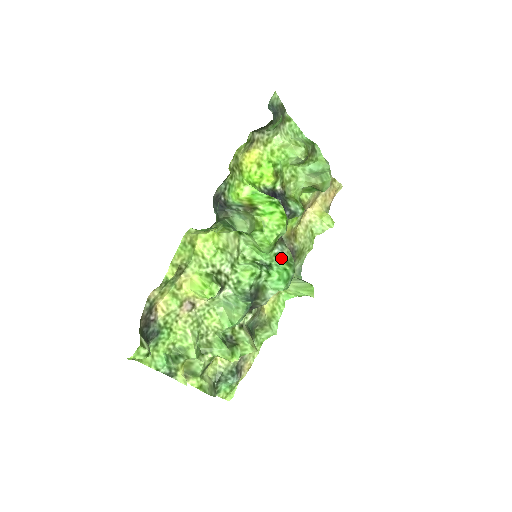
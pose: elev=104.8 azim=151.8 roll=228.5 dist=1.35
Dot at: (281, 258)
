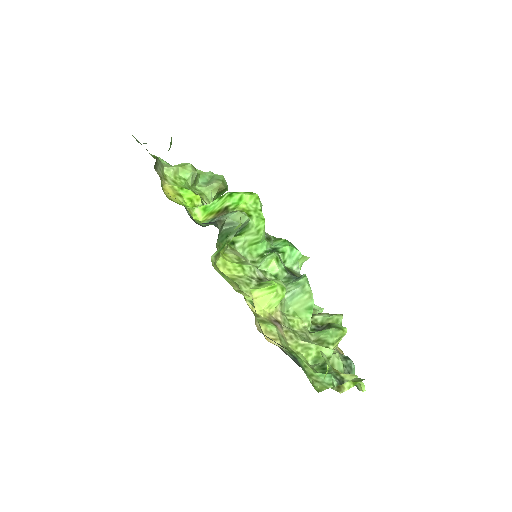
Dot at: (271, 240)
